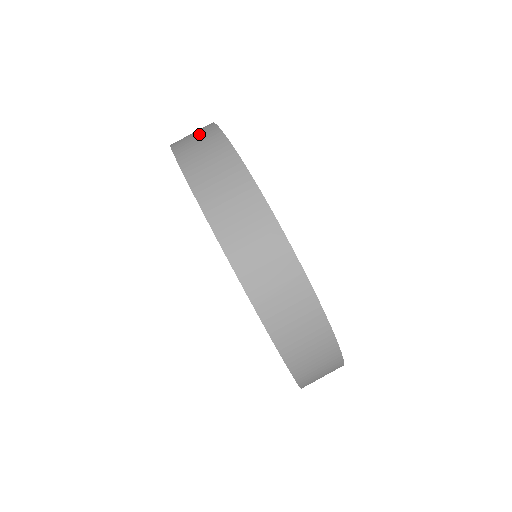
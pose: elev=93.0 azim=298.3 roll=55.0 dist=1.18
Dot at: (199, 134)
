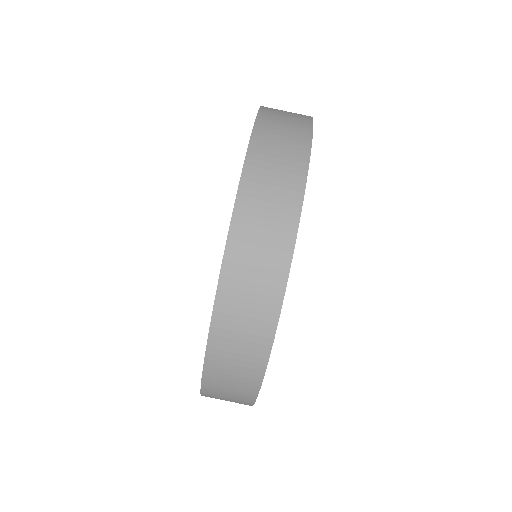
Dot at: occluded
